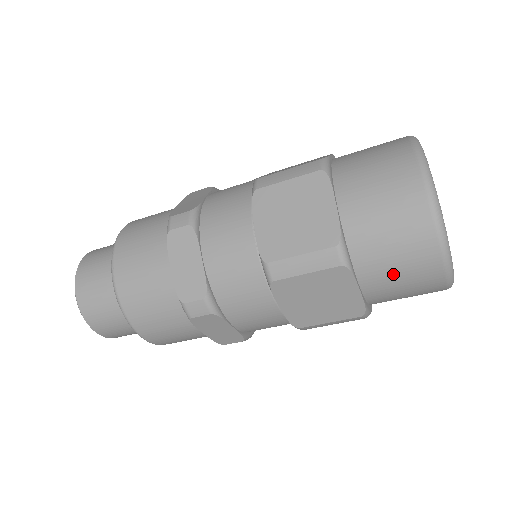
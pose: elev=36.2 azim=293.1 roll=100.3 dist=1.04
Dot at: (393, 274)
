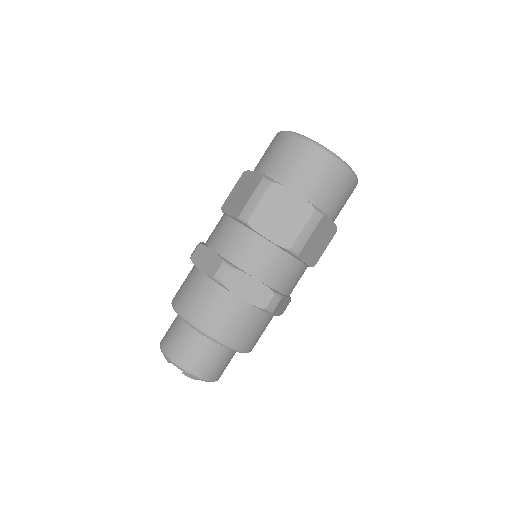
Dot at: (303, 172)
